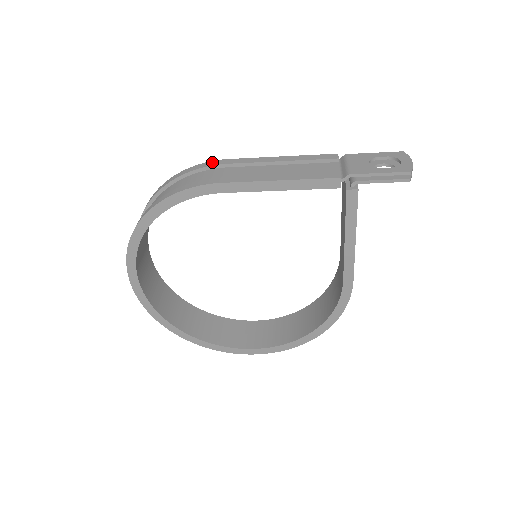
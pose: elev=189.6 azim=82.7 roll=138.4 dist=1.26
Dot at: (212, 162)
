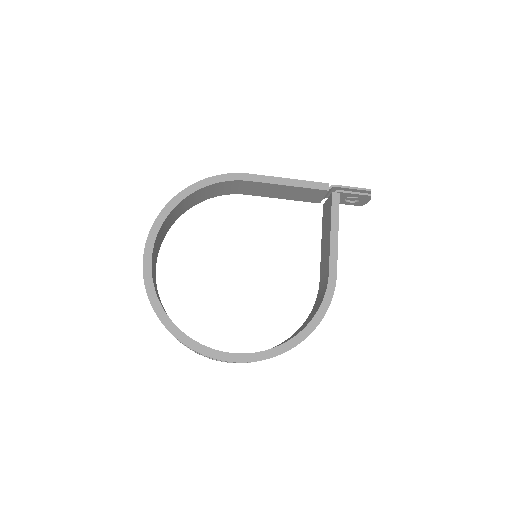
Dot at: occluded
